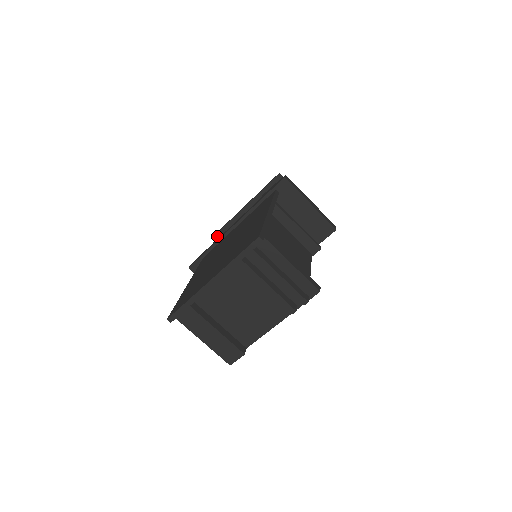
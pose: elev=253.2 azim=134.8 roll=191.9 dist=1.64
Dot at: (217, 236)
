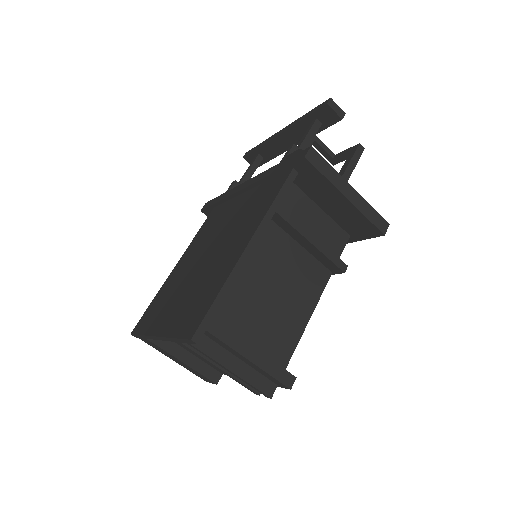
Dot at: (249, 157)
